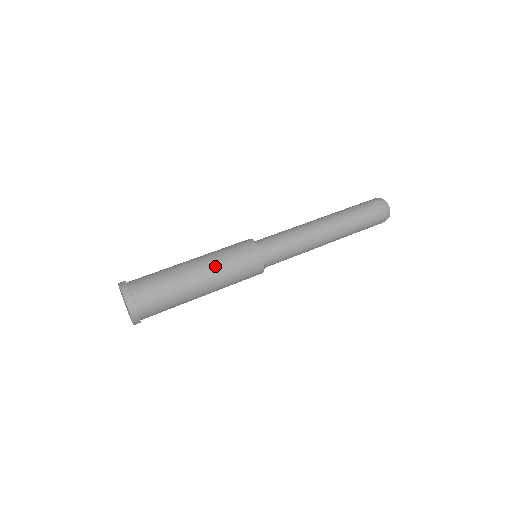
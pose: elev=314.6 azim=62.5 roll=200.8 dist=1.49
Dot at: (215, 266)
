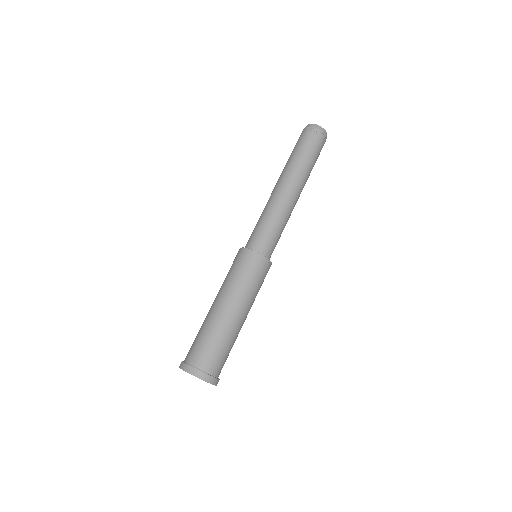
Dot at: (234, 293)
